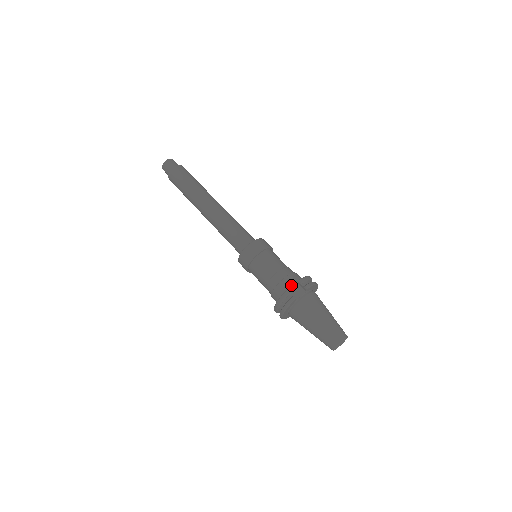
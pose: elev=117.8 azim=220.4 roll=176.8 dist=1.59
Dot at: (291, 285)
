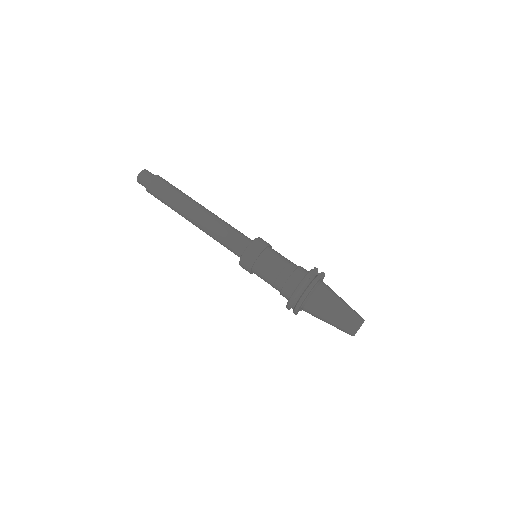
Dot at: (308, 271)
